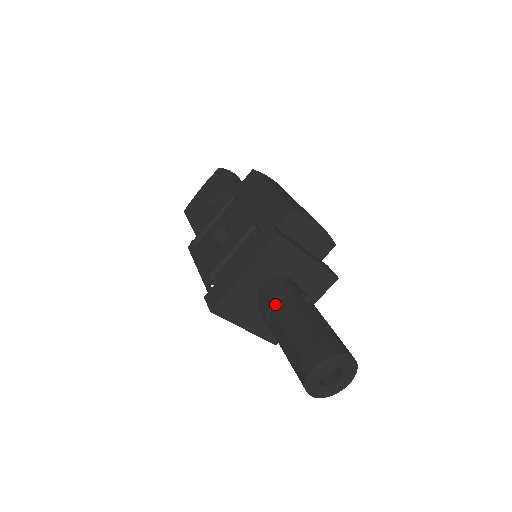
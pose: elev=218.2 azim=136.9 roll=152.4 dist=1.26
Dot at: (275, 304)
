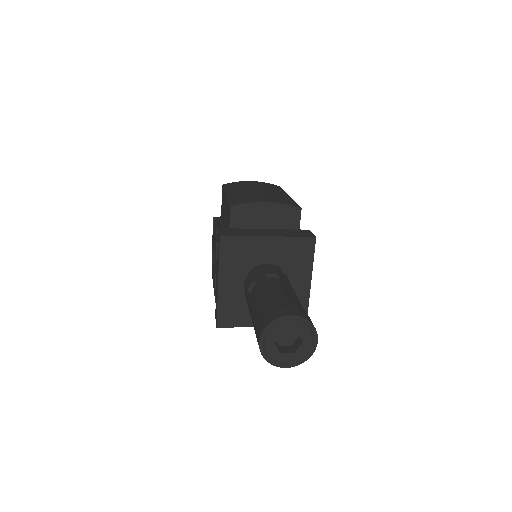
Dot at: (246, 296)
